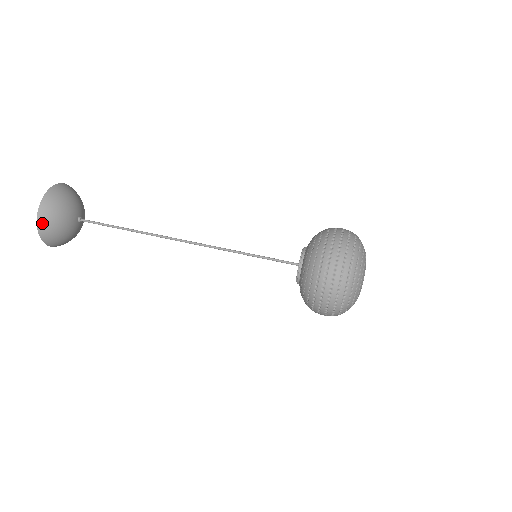
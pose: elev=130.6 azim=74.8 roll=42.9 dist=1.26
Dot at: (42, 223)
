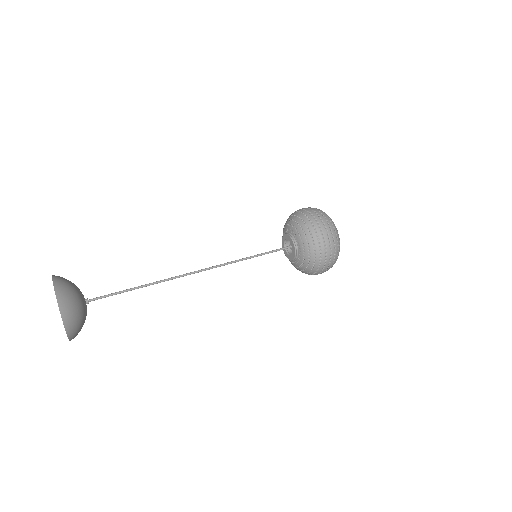
Dot at: (72, 335)
